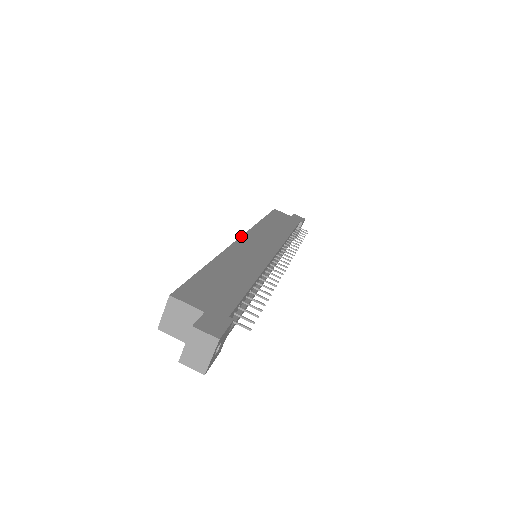
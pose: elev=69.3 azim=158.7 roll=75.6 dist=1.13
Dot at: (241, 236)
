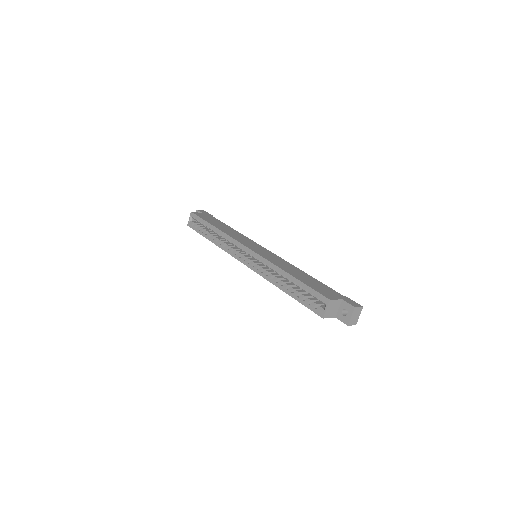
Dot at: (248, 248)
